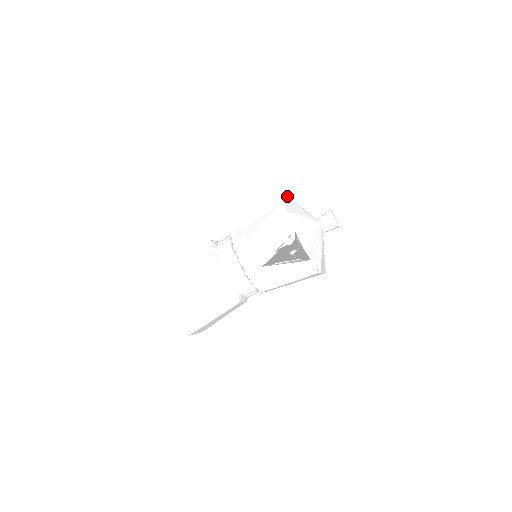
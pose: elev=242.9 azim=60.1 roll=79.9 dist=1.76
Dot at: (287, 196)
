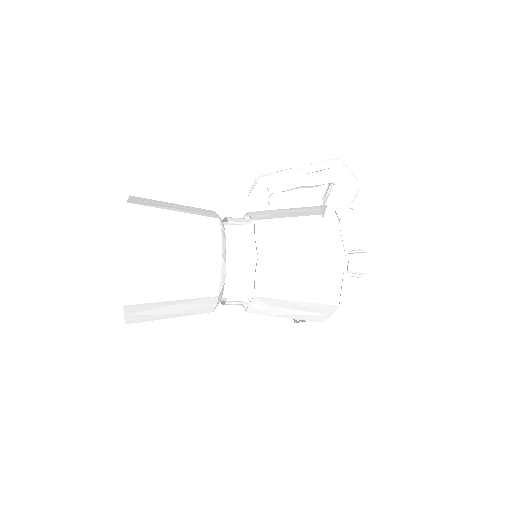
Dot at: occluded
